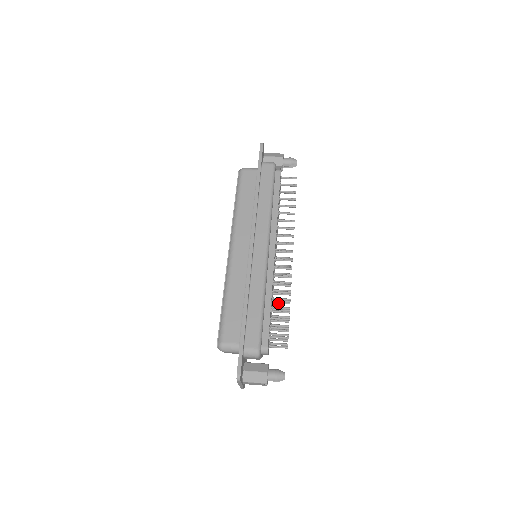
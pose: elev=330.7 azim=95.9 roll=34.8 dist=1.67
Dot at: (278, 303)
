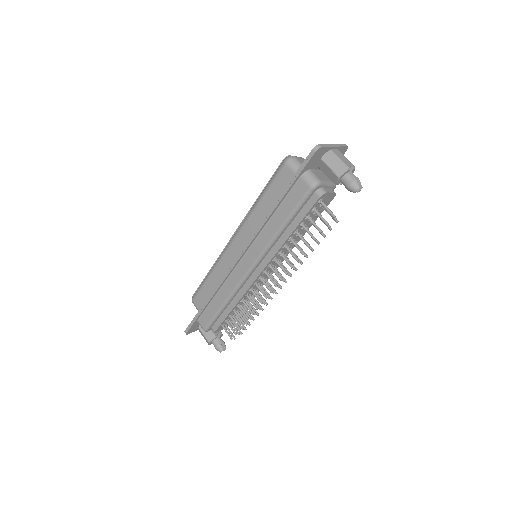
Dot at: (241, 311)
